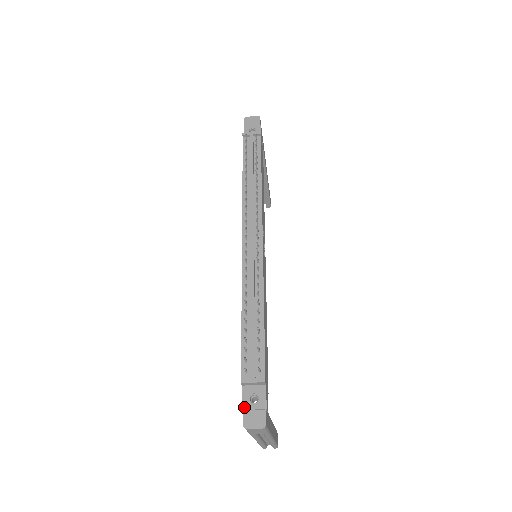
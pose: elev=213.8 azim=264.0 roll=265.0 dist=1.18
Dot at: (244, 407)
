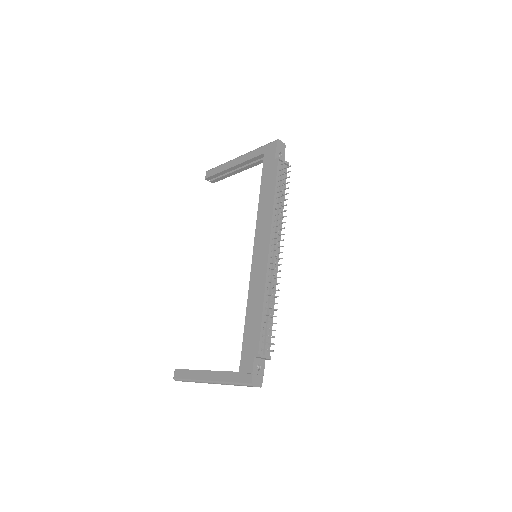
Dot at: (254, 372)
